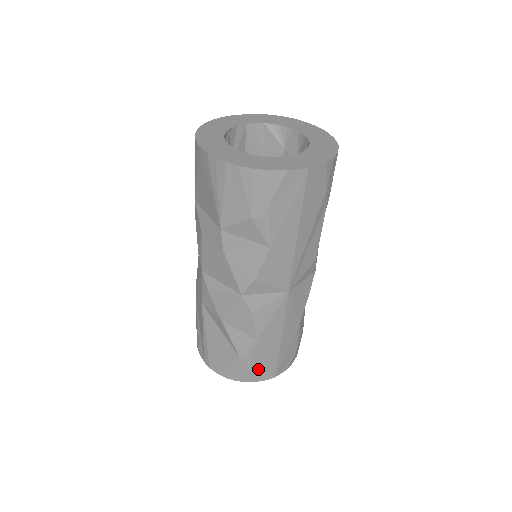
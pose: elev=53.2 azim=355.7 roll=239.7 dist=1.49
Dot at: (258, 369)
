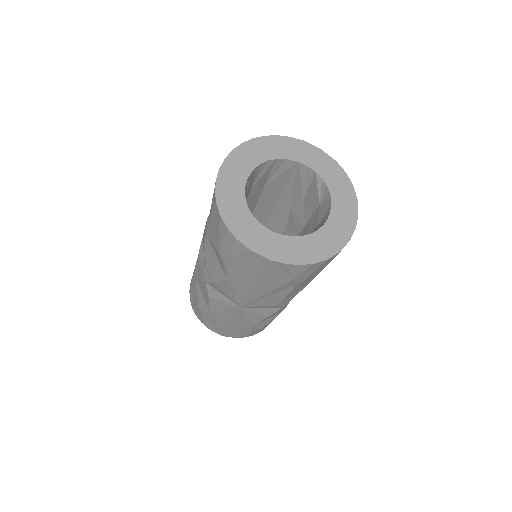
Dot at: (210, 323)
